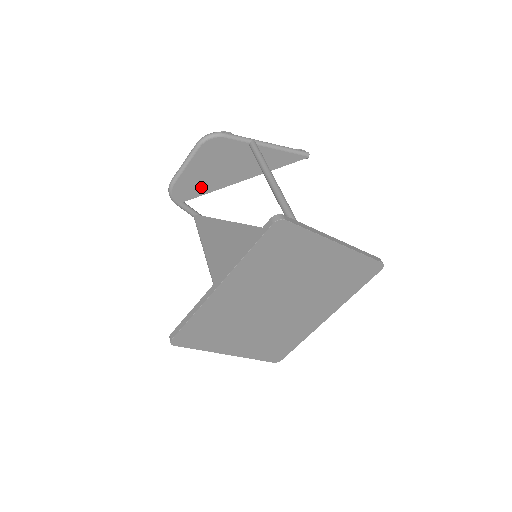
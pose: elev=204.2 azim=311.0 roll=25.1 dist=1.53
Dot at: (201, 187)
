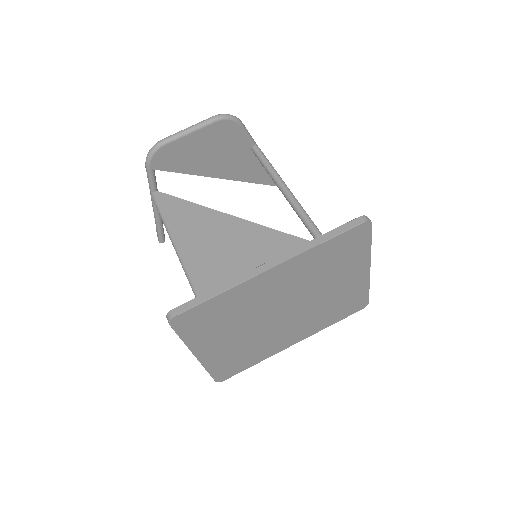
Dot at: (184, 163)
